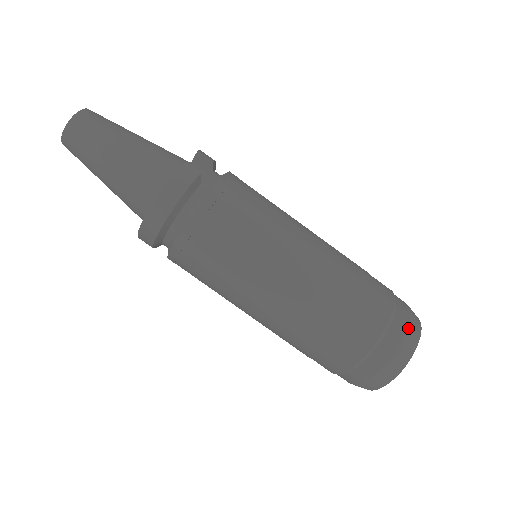
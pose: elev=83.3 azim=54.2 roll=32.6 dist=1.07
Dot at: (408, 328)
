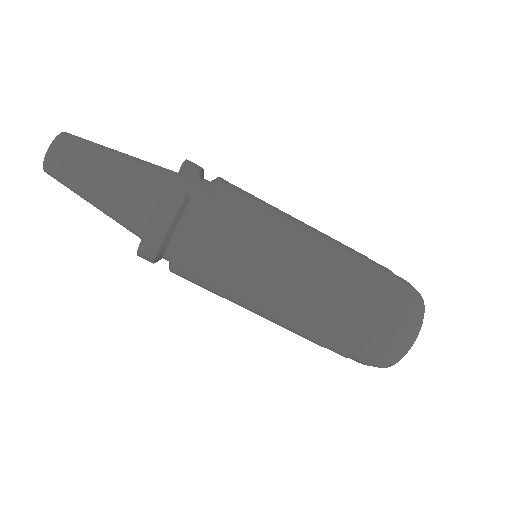
Dot at: (411, 314)
